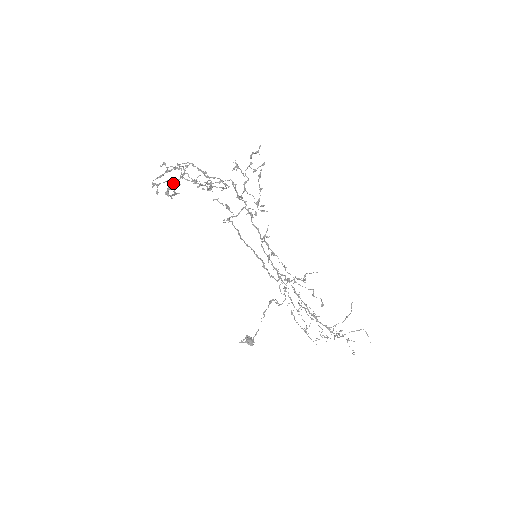
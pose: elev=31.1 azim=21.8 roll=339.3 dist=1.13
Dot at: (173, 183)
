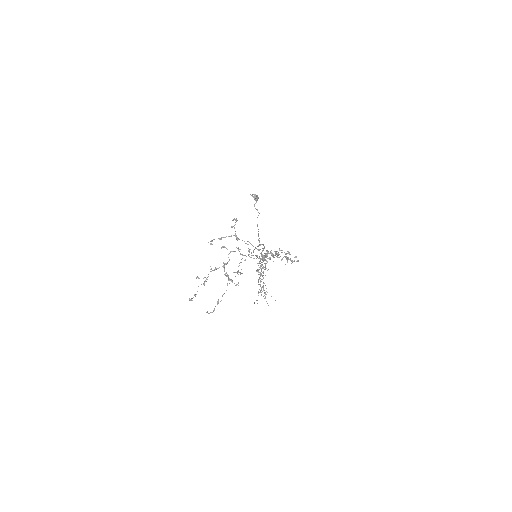
Dot at: (211, 271)
